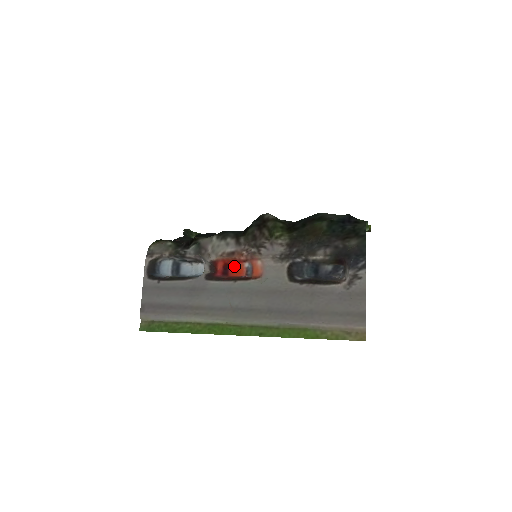
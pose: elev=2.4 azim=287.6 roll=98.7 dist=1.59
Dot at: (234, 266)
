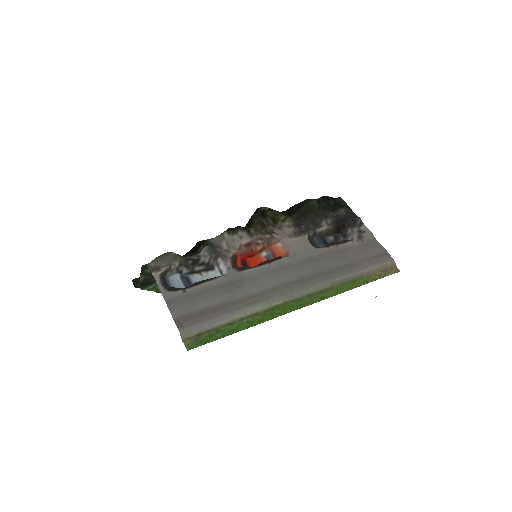
Dot at: (251, 260)
